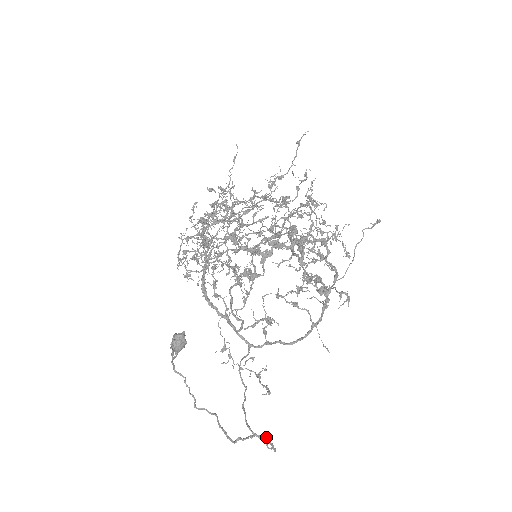
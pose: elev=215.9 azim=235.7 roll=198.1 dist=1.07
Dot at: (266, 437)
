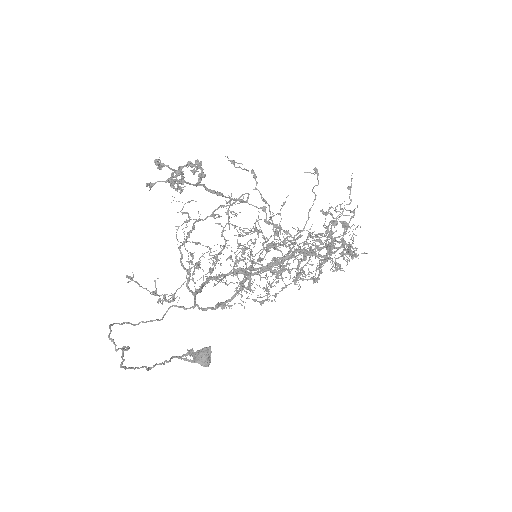
Dot at: (128, 348)
